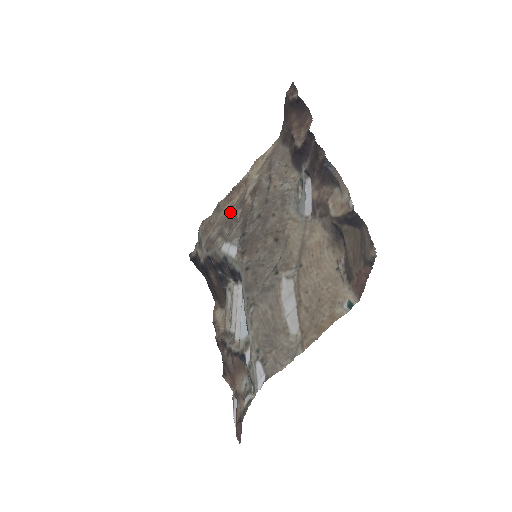
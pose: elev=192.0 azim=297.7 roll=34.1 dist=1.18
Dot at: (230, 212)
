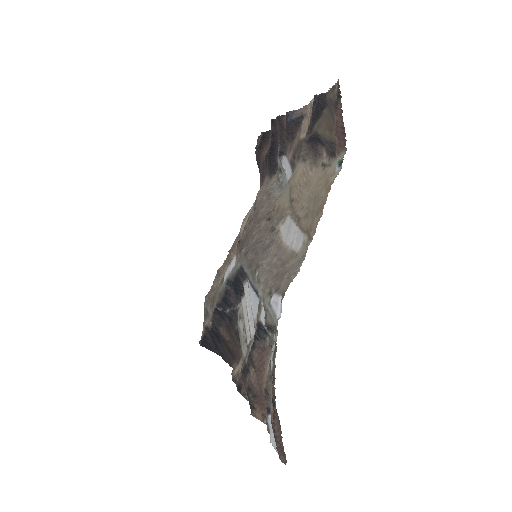
Dot at: occluded
